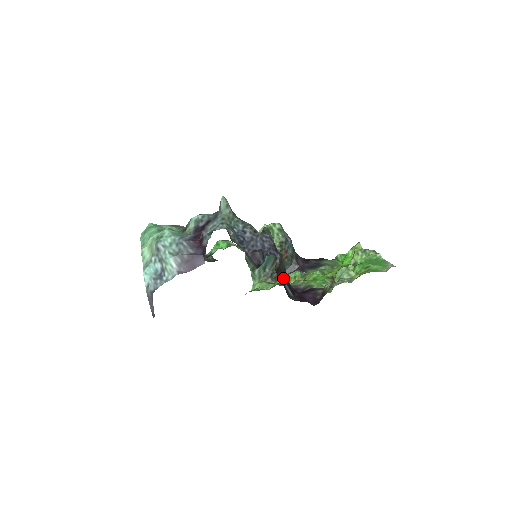
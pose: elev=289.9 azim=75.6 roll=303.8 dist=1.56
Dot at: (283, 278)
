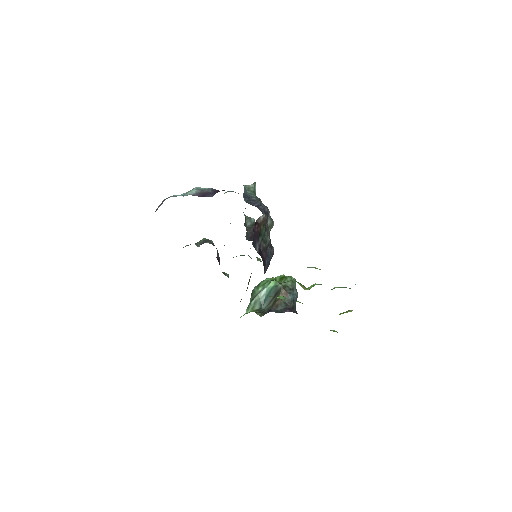
Dot at: (259, 239)
